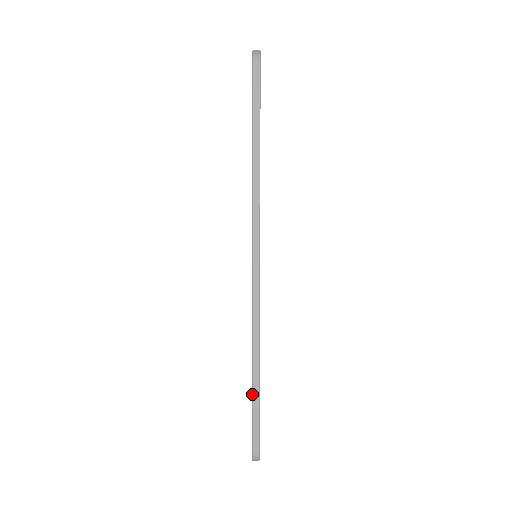
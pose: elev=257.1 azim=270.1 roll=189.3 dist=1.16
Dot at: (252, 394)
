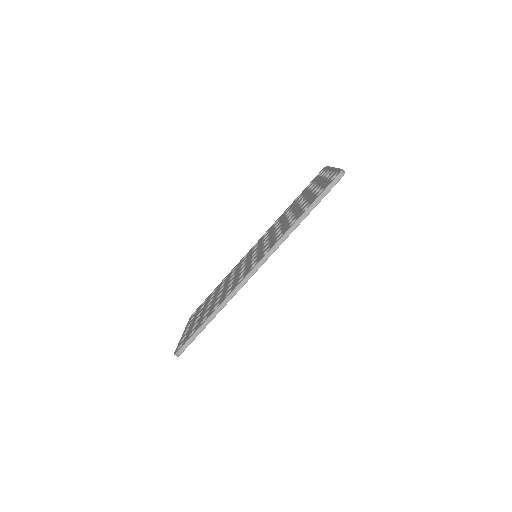
Dot at: (201, 326)
